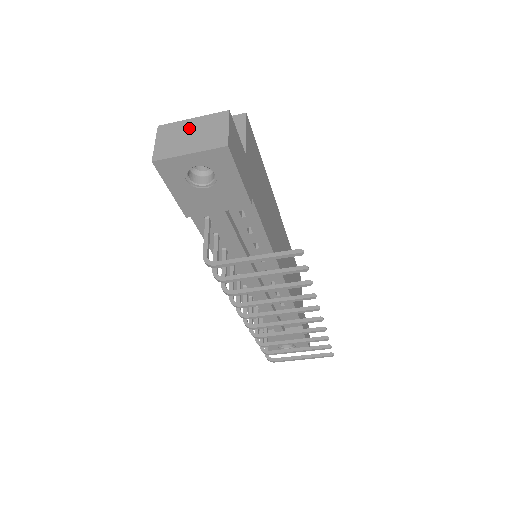
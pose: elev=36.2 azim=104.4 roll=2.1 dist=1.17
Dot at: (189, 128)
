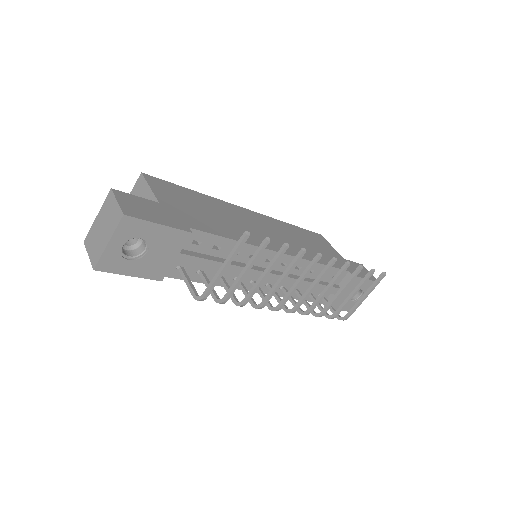
Dot at: (98, 225)
